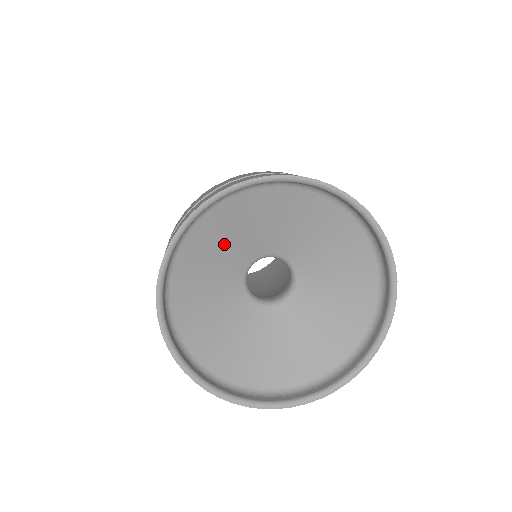
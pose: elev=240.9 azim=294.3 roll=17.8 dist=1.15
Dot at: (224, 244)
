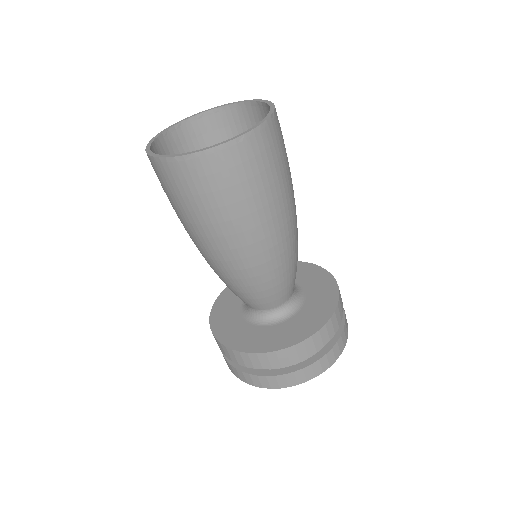
Dot at: occluded
